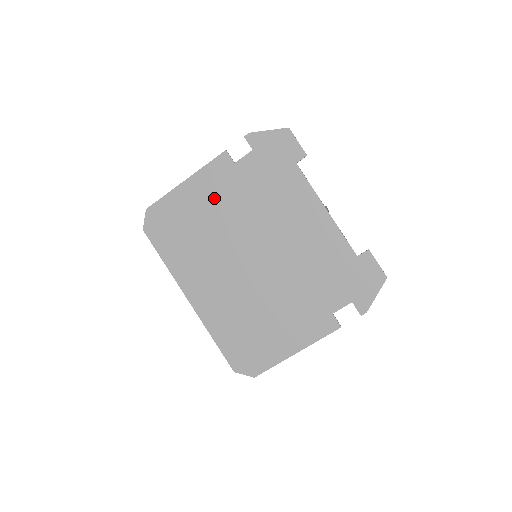
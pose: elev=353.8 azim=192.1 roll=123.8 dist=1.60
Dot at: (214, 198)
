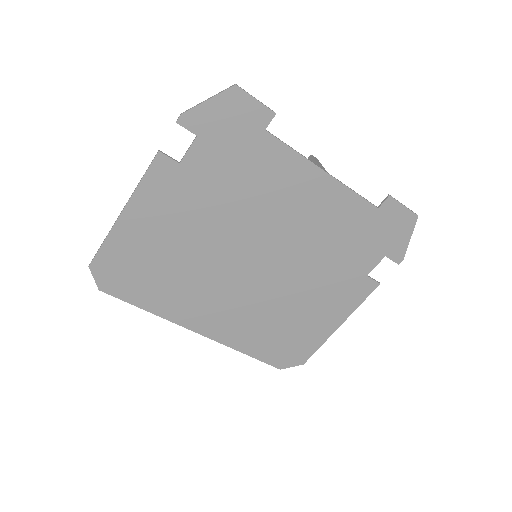
Dot at: (173, 217)
